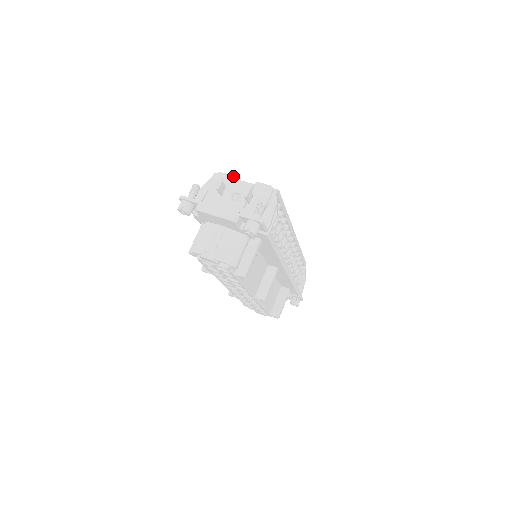
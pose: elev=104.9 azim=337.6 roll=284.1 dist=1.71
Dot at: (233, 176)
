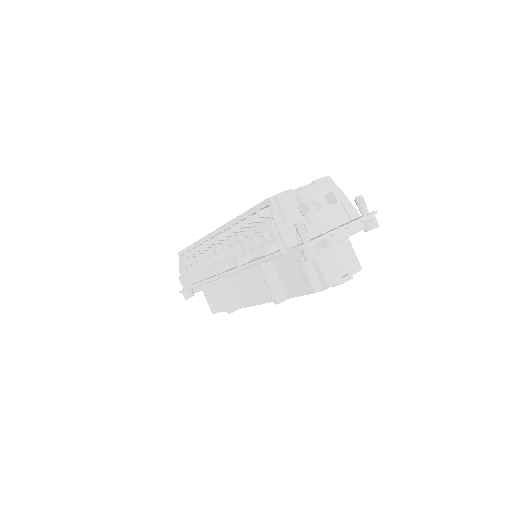
Dot at: (292, 189)
